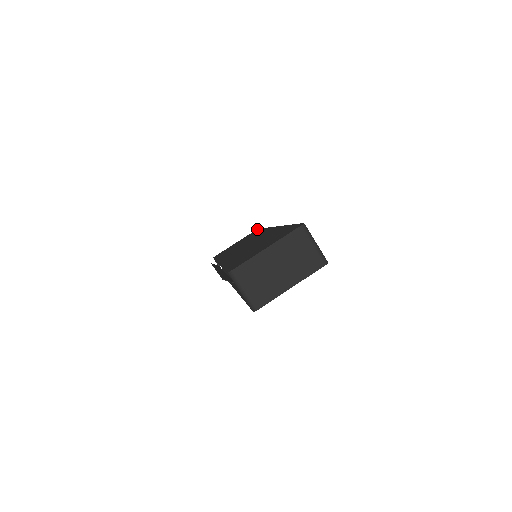
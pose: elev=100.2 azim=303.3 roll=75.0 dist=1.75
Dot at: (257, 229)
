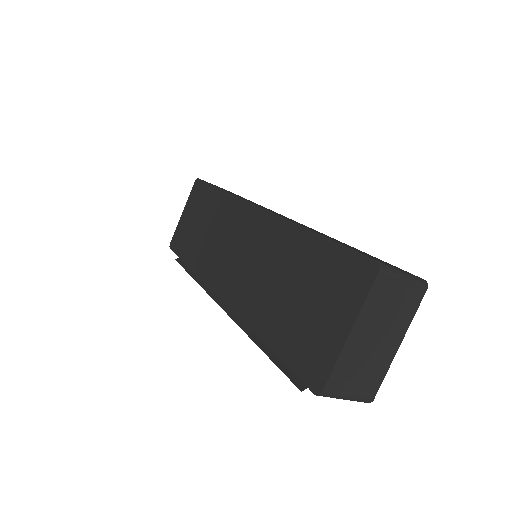
Dot at: (198, 181)
